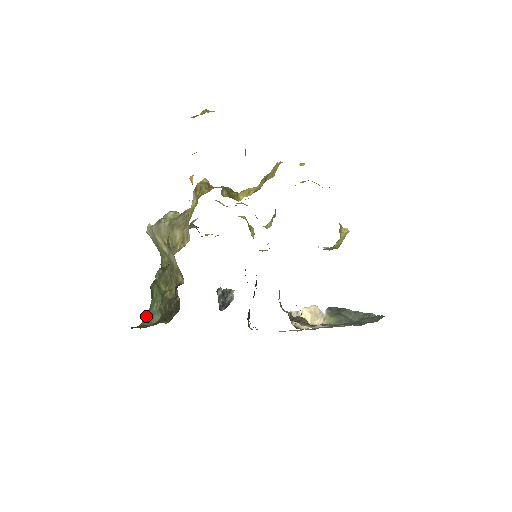
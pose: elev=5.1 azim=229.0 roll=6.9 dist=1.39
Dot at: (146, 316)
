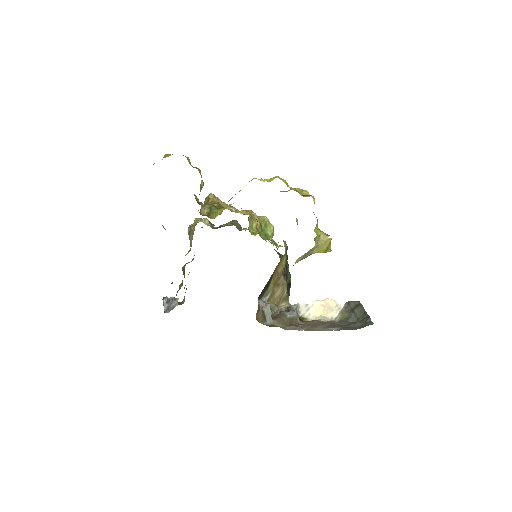
Dot at: occluded
